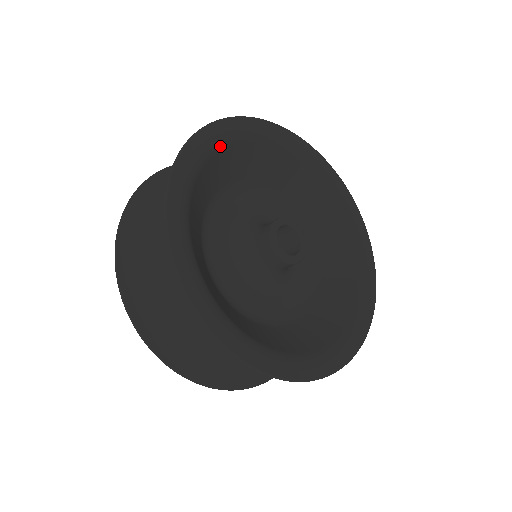
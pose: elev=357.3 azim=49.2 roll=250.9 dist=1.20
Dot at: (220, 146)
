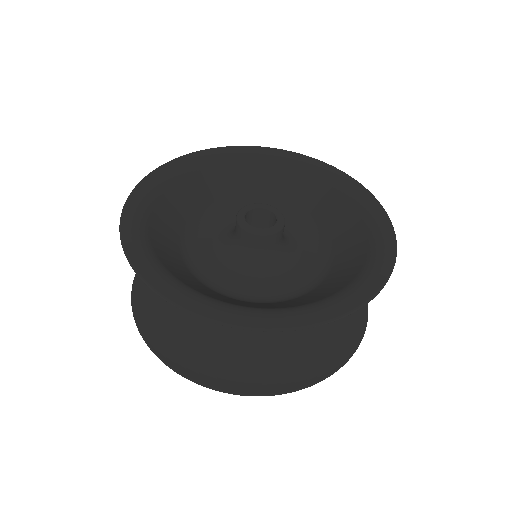
Dot at: (208, 163)
